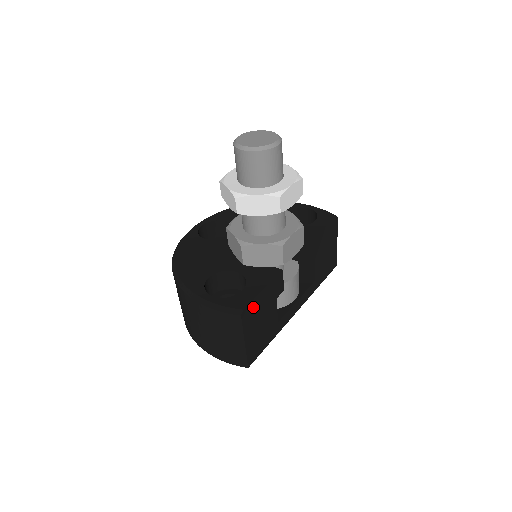
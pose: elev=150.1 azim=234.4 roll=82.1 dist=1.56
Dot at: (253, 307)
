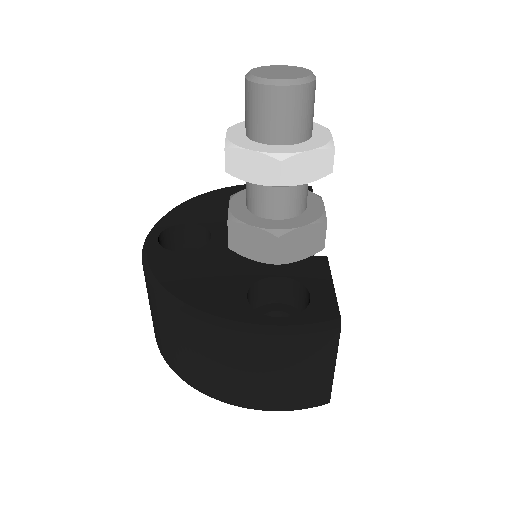
Dot at: occluded
